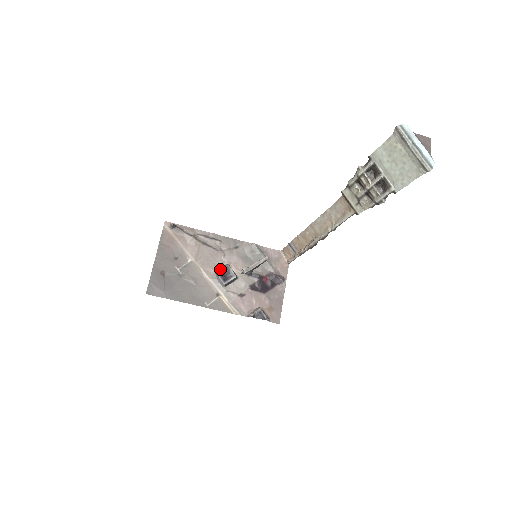
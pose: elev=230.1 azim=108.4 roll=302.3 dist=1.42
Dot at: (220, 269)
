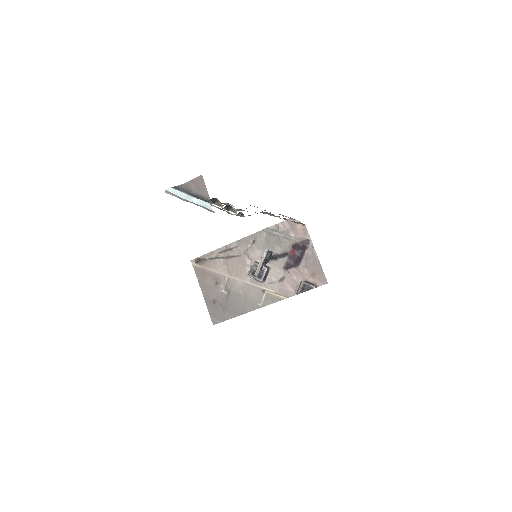
Dot at: (251, 271)
